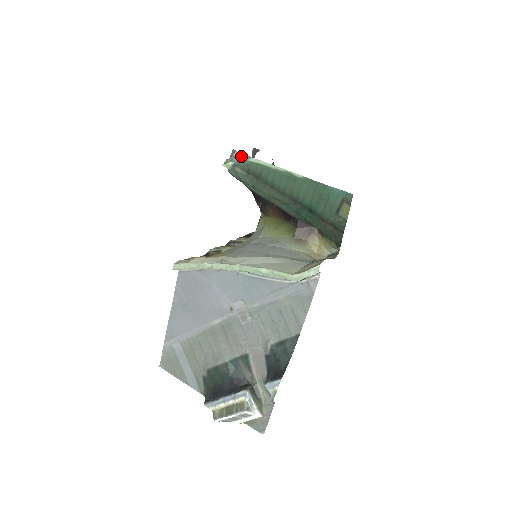
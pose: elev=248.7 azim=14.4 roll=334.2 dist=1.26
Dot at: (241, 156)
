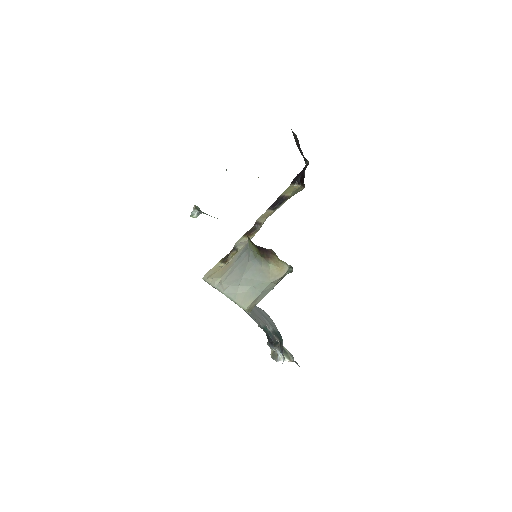
Dot at: (198, 208)
